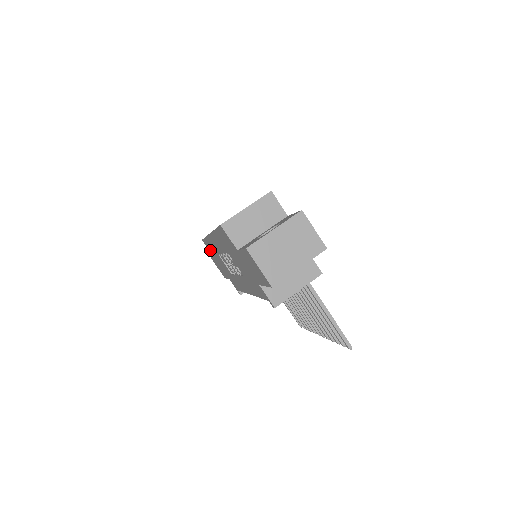
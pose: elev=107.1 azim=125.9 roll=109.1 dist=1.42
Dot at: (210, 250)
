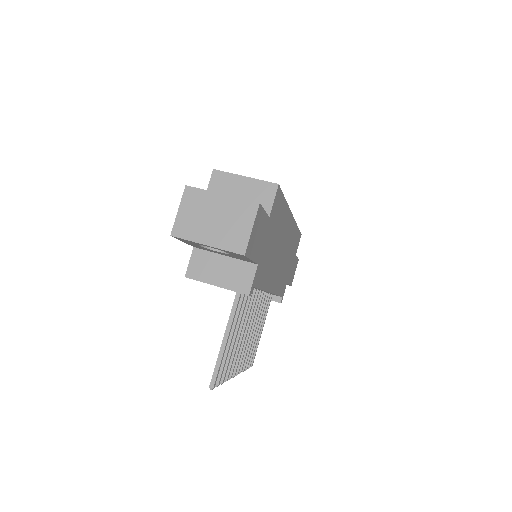
Dot at: occluded
